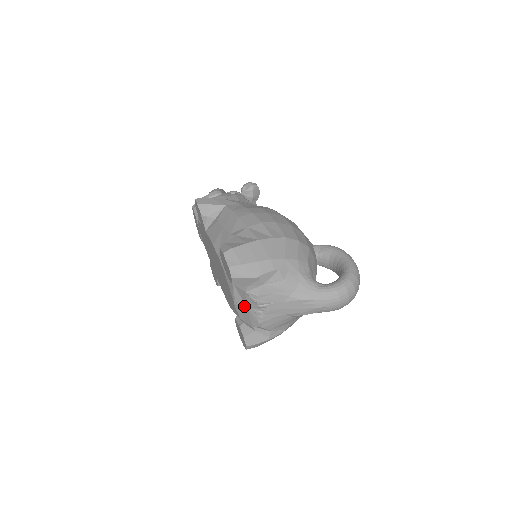
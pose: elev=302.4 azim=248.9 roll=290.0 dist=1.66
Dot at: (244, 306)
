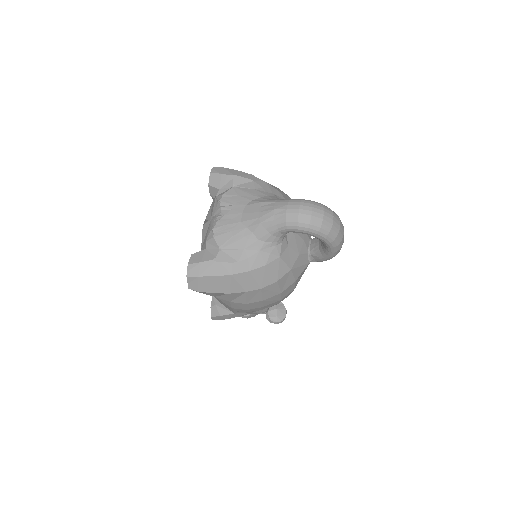
Dot at: (209, 220)
